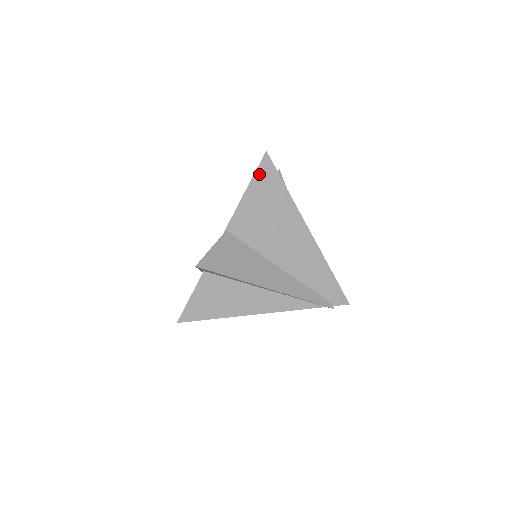
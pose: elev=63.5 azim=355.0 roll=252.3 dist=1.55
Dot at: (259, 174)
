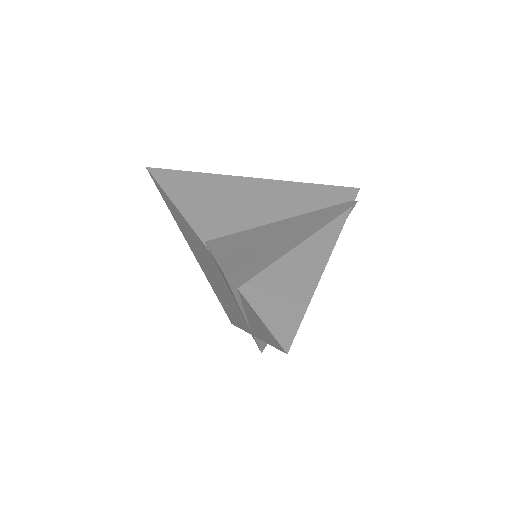
Dot at: (165, 184)
